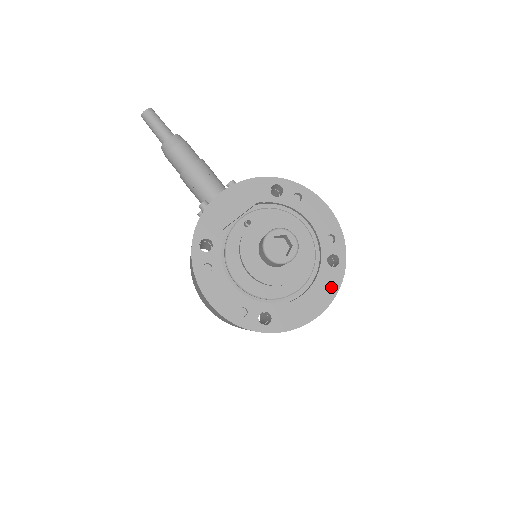
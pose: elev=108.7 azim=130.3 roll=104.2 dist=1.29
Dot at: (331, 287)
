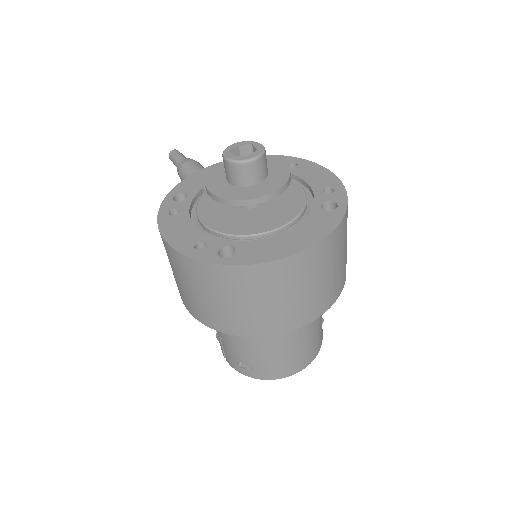
Dot at: (323, 227)
